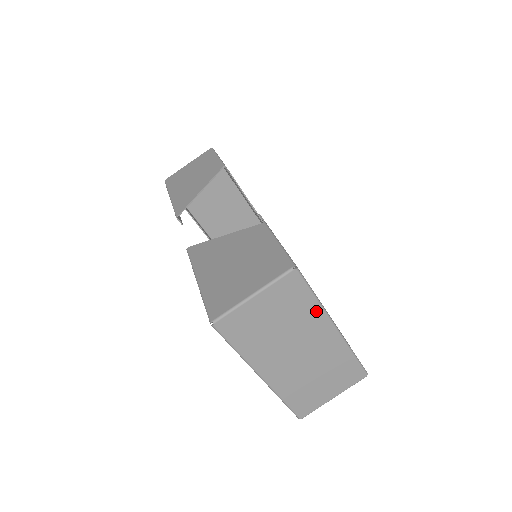
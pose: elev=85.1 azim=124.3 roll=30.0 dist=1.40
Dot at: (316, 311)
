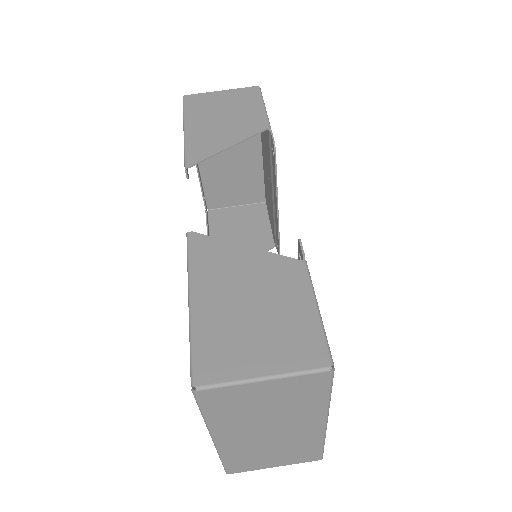
Dot at: (319, 407)
